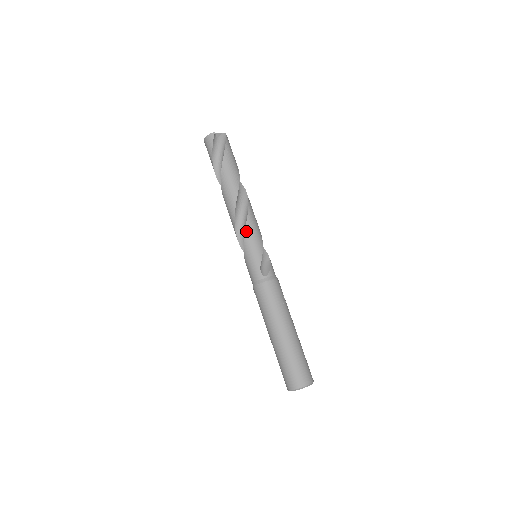
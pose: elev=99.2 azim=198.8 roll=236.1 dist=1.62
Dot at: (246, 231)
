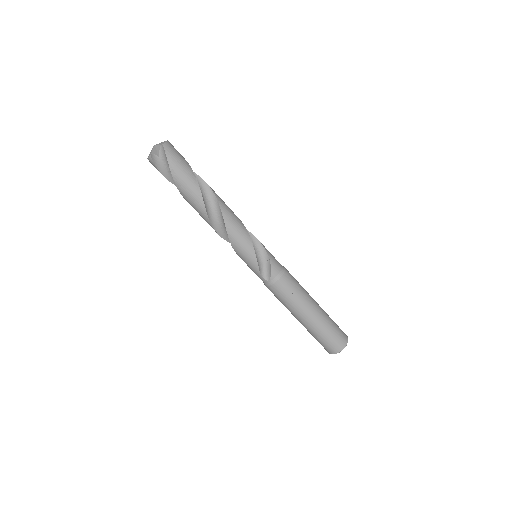
Dot at: (233, 246)
